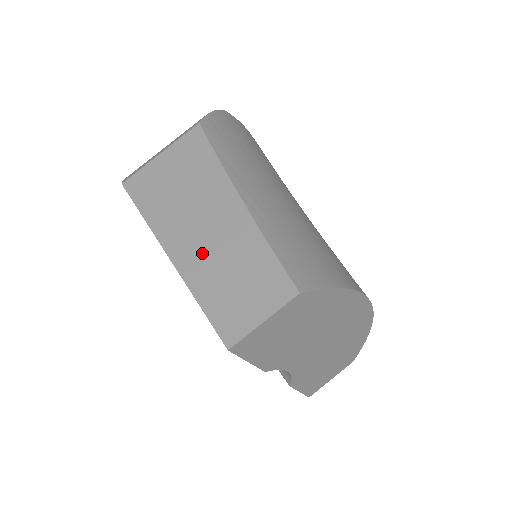
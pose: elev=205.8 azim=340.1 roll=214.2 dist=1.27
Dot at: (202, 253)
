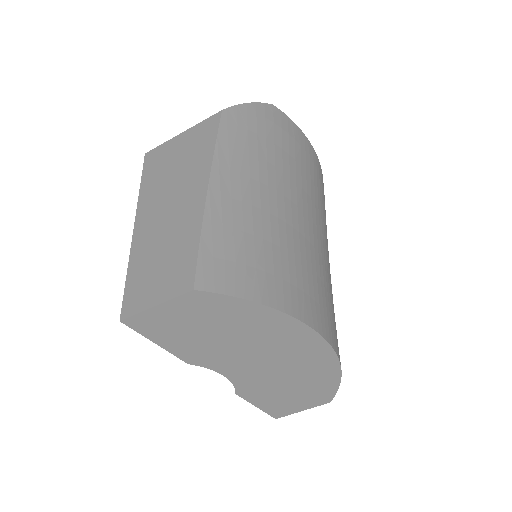
Dot at: (155, 229)
